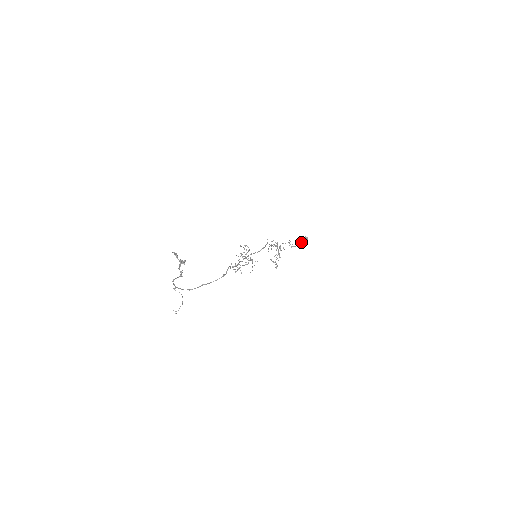
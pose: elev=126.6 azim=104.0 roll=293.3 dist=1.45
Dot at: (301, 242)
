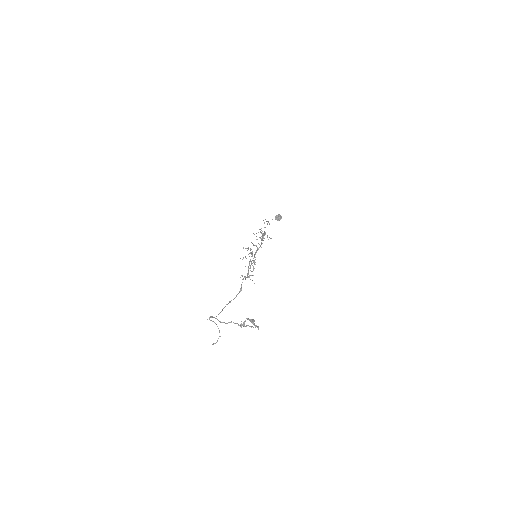
Dot at: occluded
